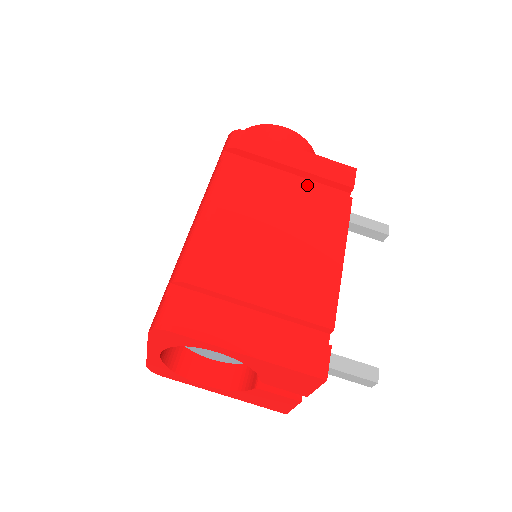
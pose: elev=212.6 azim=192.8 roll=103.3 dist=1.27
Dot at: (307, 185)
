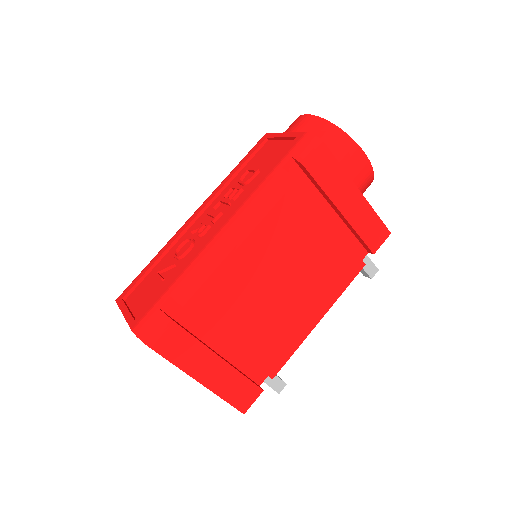
Dot at: (339, 237)
